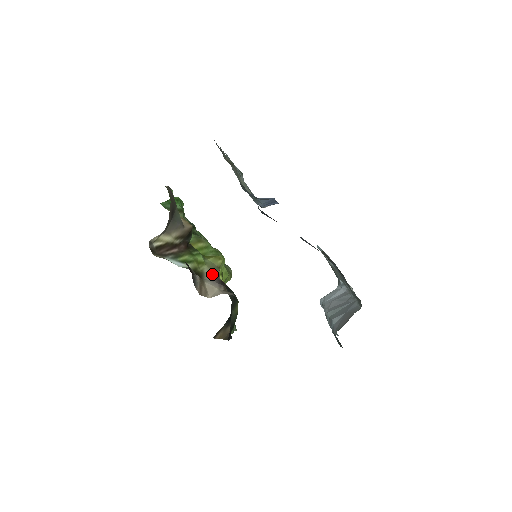
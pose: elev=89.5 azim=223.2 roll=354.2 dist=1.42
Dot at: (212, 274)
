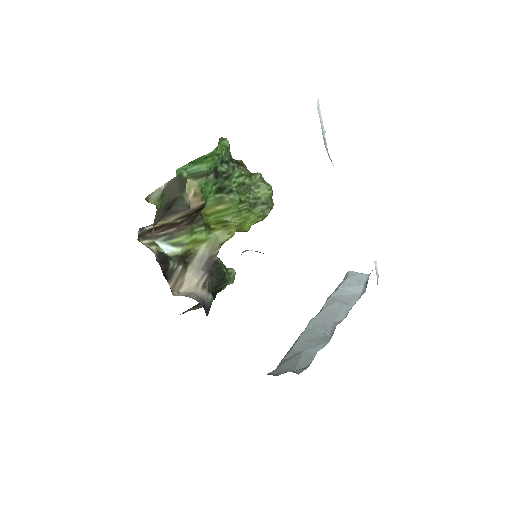
Dot at: (205, 257)
